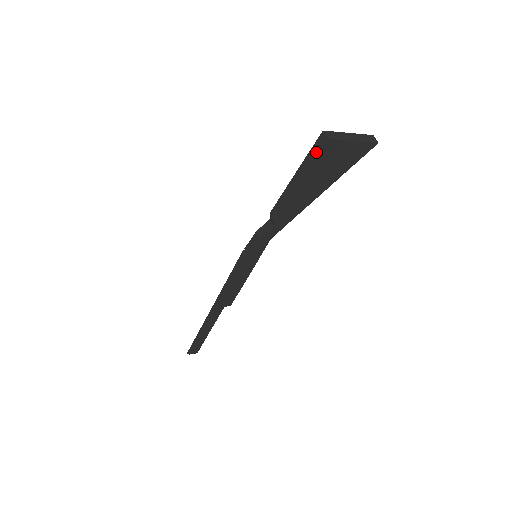
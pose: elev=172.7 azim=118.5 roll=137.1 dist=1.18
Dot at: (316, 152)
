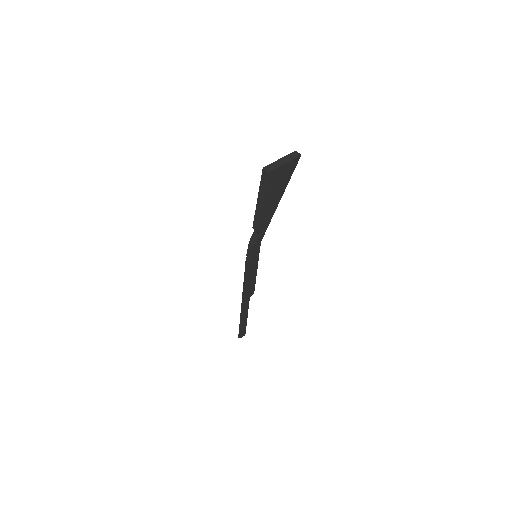
Dot at: (265, 182)
